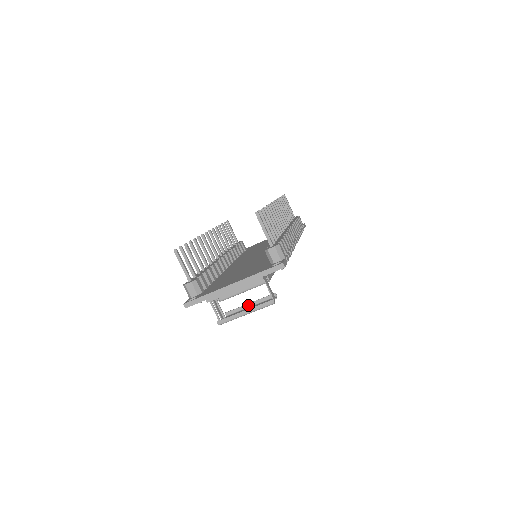
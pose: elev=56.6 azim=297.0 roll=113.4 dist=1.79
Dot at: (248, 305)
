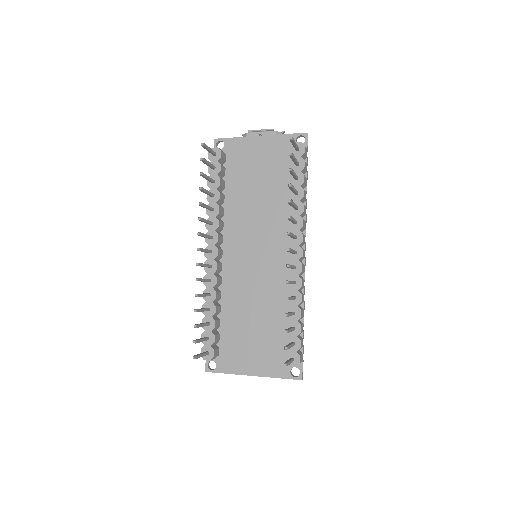
Dot at: occluded
